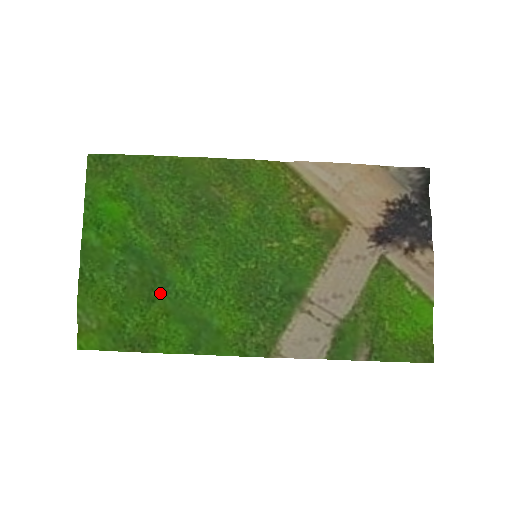
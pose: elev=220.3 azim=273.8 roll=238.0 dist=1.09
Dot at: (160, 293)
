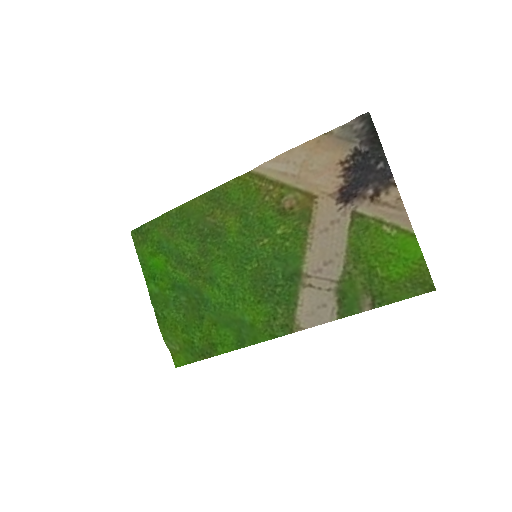
Dot at: (204, 311)
